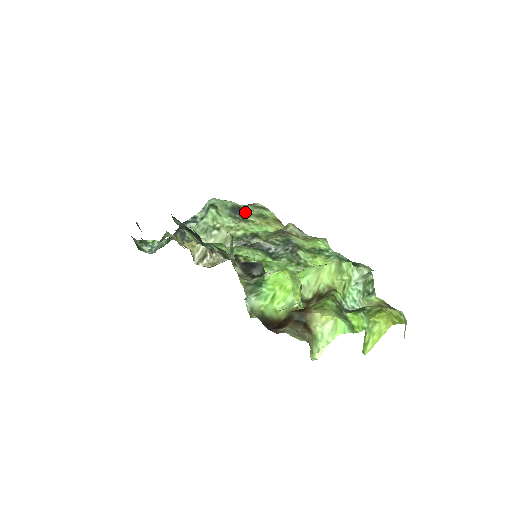
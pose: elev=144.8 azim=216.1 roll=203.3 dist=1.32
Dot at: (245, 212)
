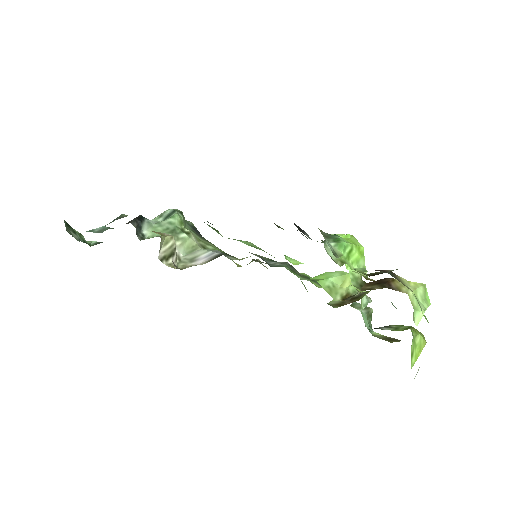
Dot at: occluded
